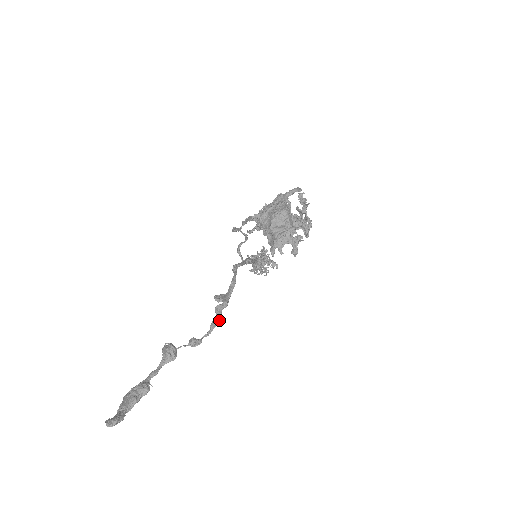
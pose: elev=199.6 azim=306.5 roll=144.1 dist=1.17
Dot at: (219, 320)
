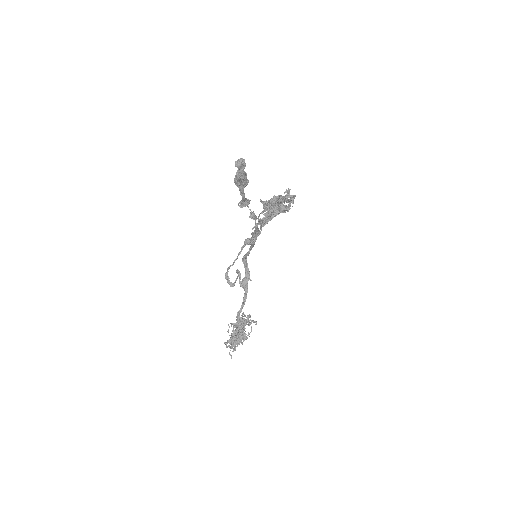
Dot at: occluded
